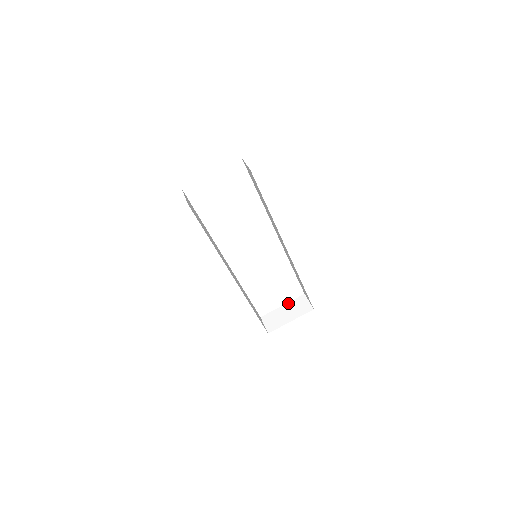
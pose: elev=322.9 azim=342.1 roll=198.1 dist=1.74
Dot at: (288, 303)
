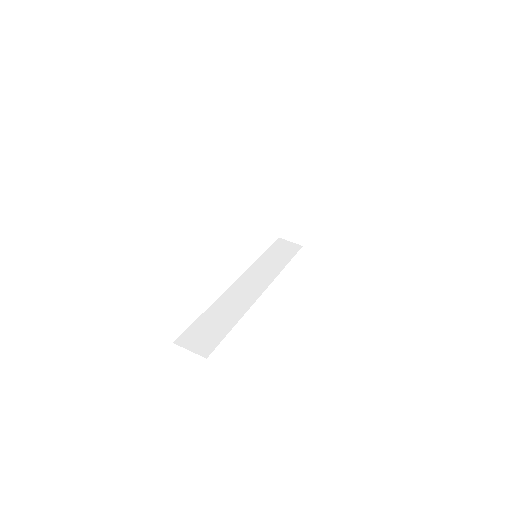
Dot at: (287, 207)
